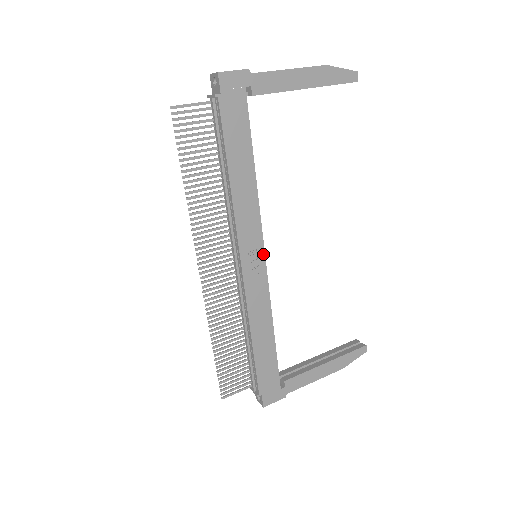
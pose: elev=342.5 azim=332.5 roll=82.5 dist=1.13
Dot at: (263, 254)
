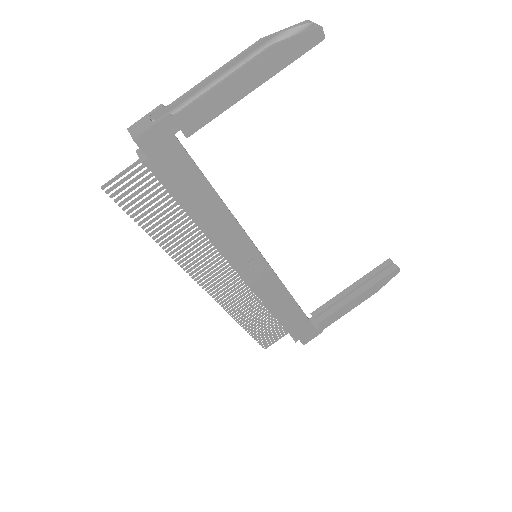
Dot at: (261, 258)
